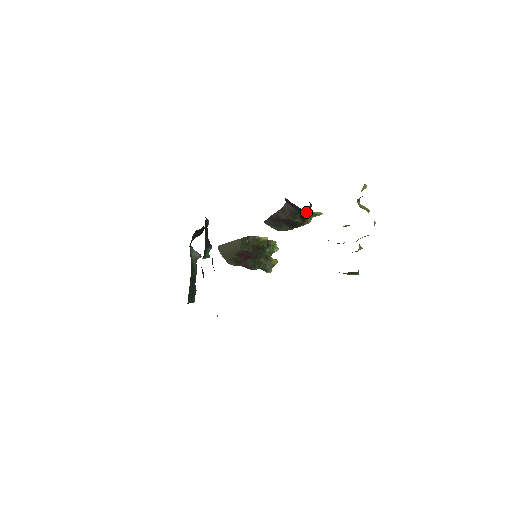
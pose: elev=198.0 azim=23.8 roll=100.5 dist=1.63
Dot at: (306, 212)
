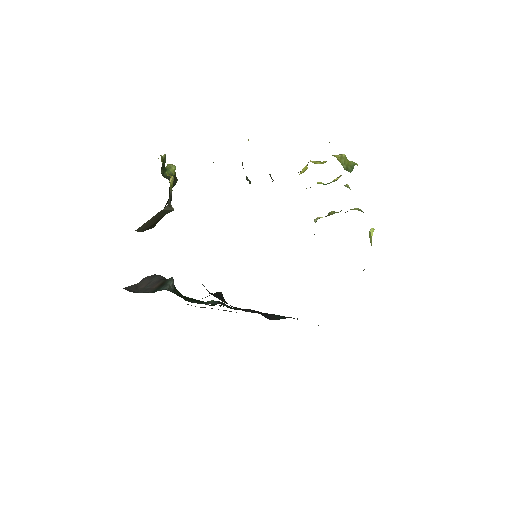
Dot at: occluded
